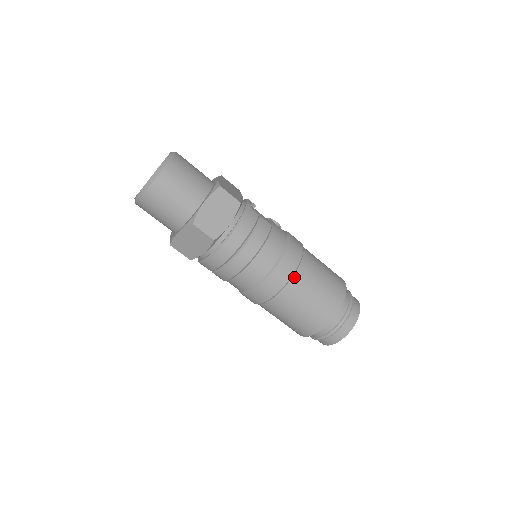
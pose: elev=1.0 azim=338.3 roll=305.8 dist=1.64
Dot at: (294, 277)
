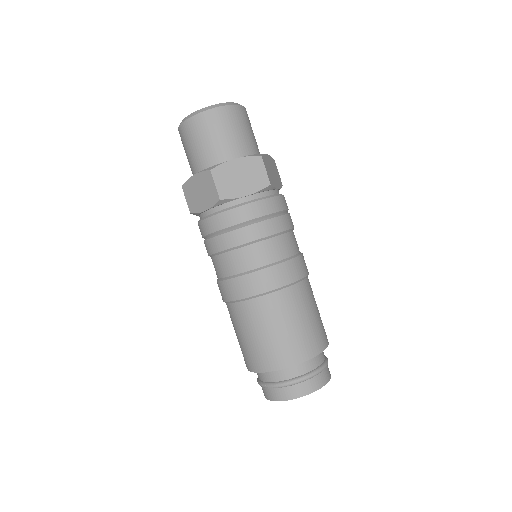
Dot at: (307, 279)
